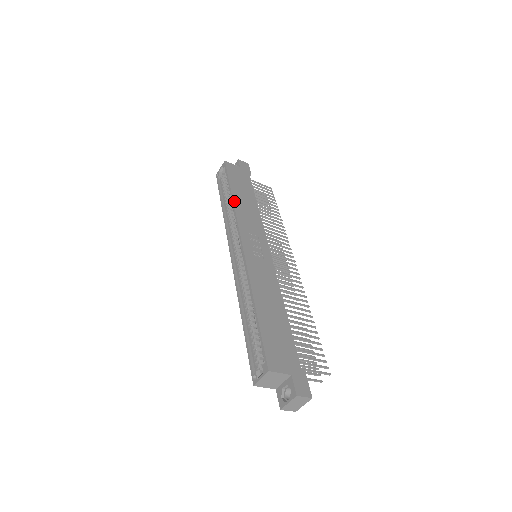
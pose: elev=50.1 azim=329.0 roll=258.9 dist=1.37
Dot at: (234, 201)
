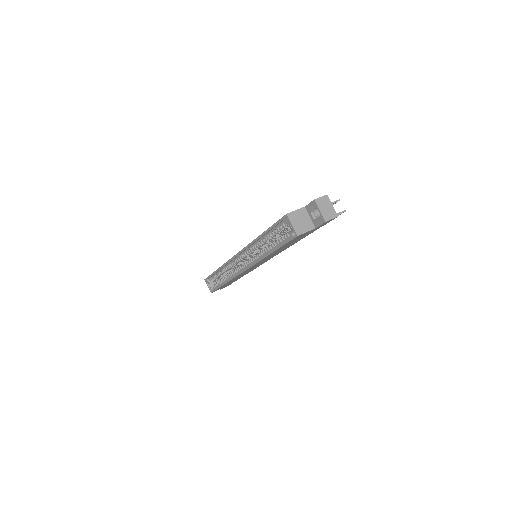
Dot at: (220, 267)
